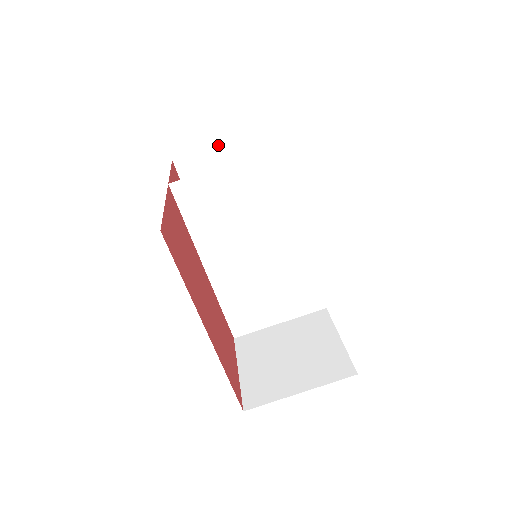
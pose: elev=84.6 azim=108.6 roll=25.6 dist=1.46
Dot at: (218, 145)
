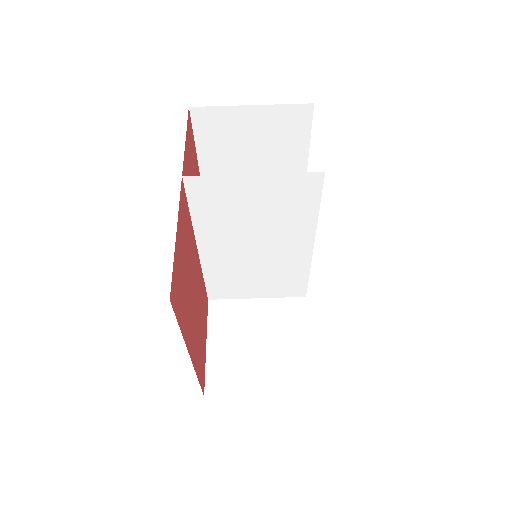
Dot at: (249, 106)
